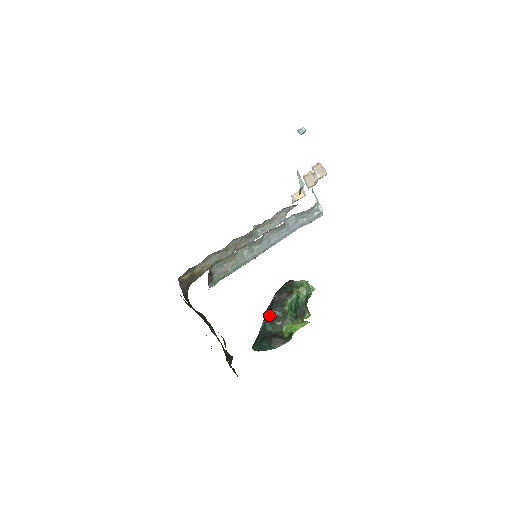
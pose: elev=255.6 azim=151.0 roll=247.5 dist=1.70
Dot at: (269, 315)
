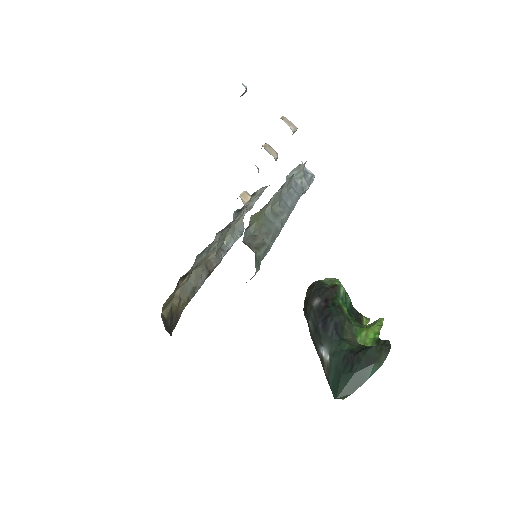
Dot at: (332, 326)
